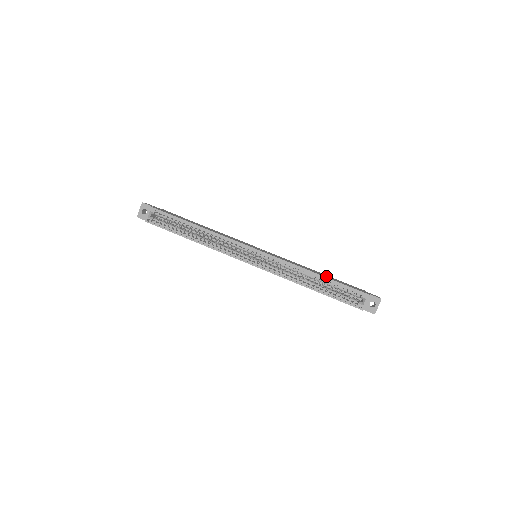
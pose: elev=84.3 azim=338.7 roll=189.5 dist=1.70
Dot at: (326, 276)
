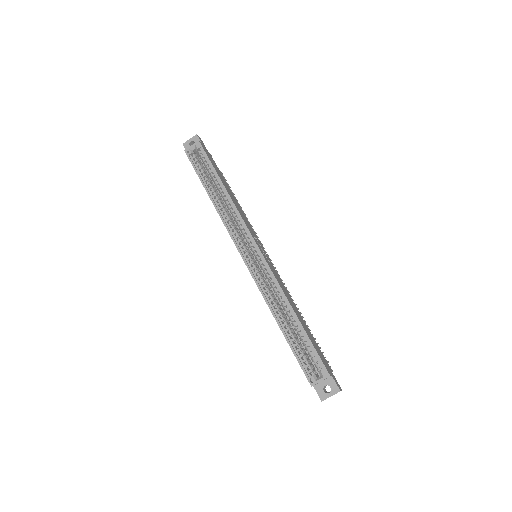
Dot at: (304, 324)
